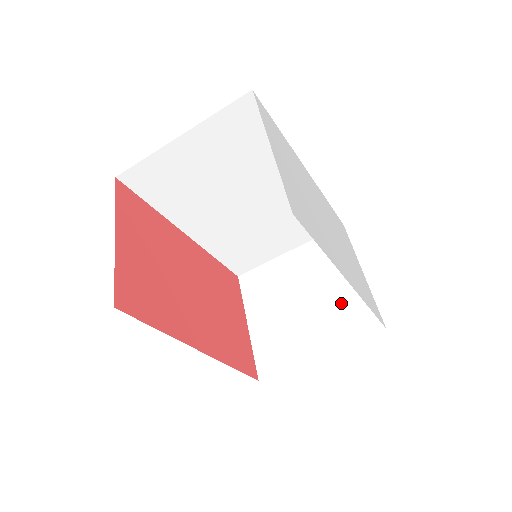
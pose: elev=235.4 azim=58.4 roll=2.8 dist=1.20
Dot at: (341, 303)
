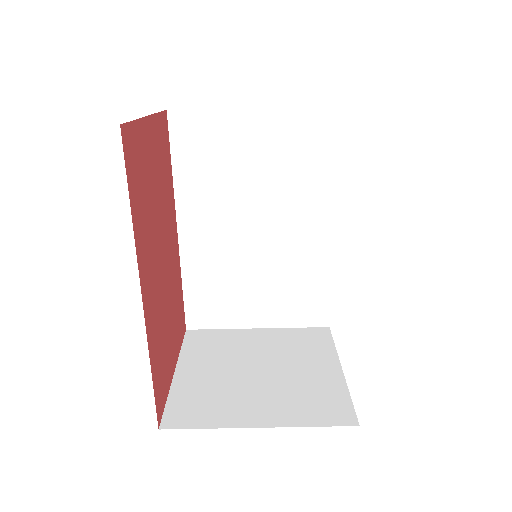
Dot at: (307, 386)
